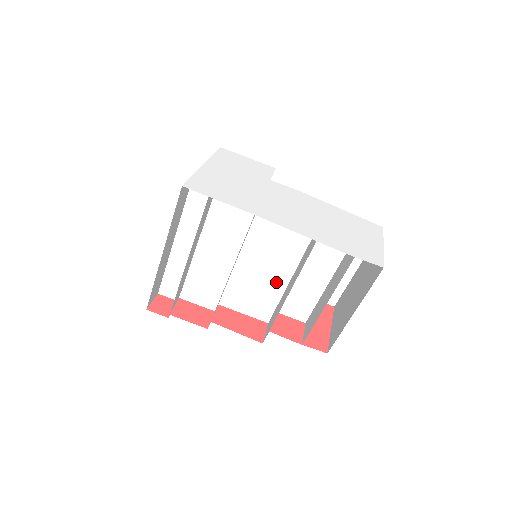
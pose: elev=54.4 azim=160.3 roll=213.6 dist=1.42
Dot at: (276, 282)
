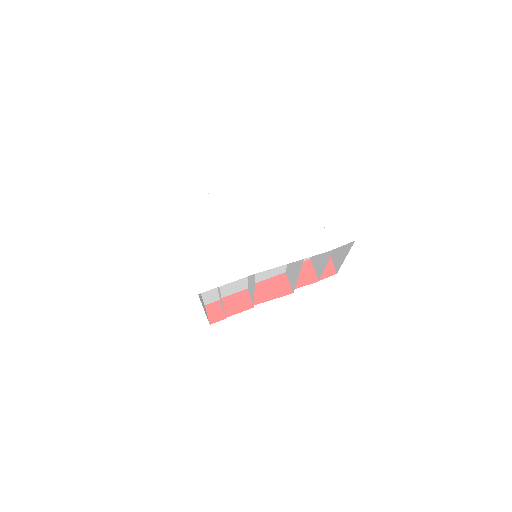
Dot at: occluded
